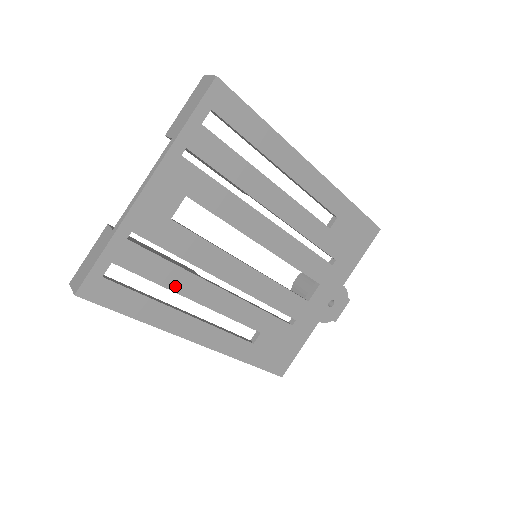
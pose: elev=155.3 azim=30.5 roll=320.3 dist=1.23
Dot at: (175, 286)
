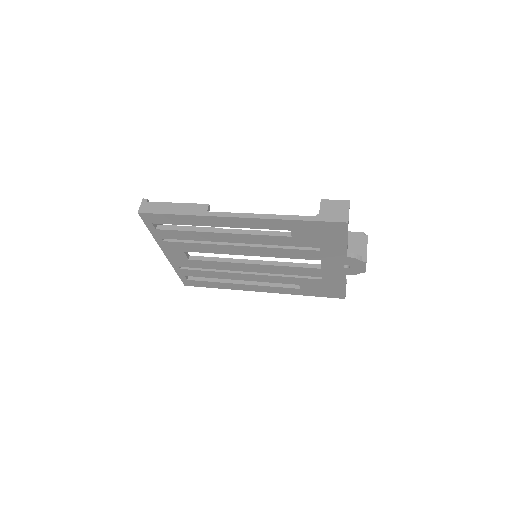
Dot at: (221, 277)
